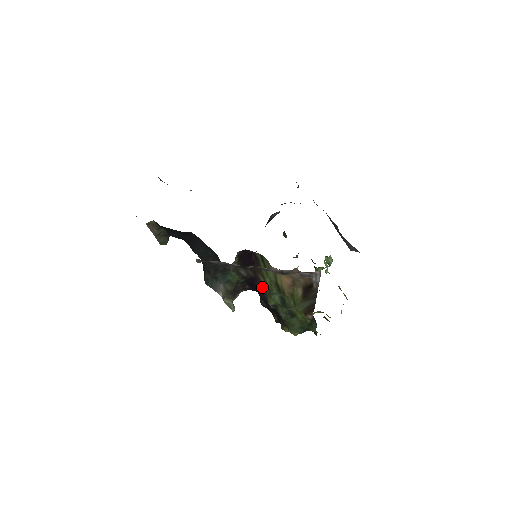
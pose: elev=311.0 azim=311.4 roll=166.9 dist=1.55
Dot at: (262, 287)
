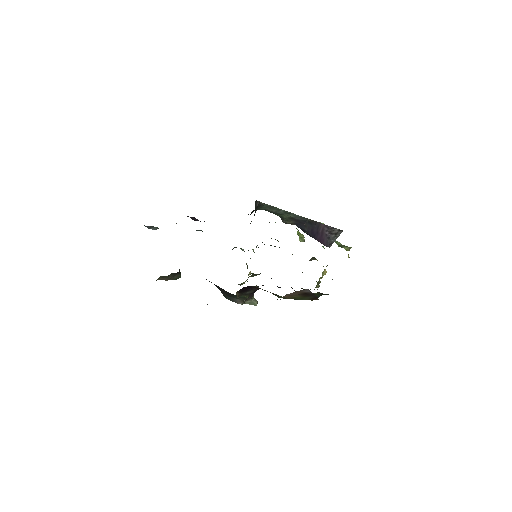
Dot at: occluded
